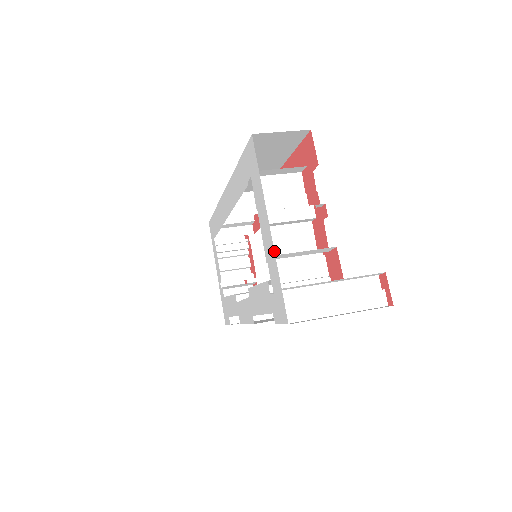
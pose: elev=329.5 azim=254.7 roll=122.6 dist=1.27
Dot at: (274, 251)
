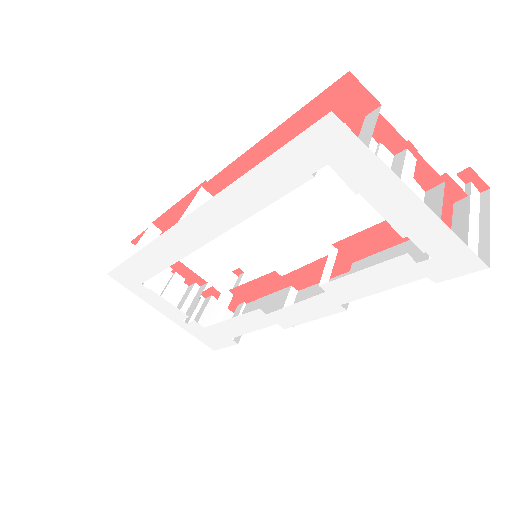
Dot at: (437, 216)
